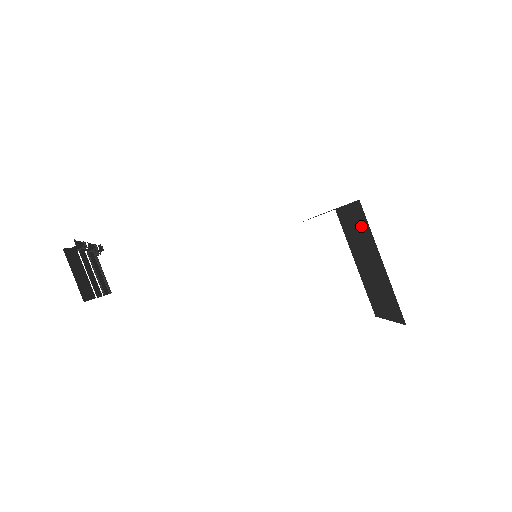
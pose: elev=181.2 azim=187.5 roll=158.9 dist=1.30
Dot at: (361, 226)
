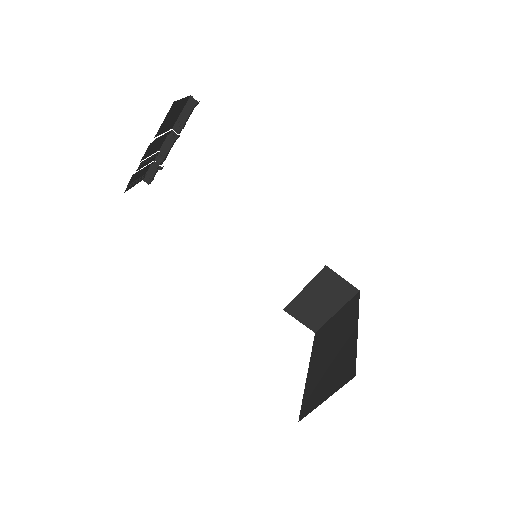
Dot at: (346, 315)
